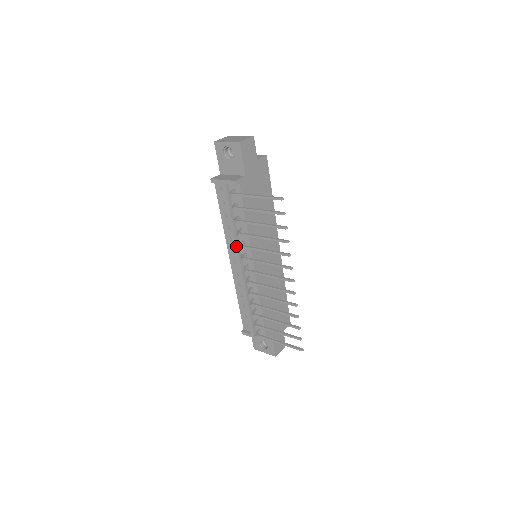
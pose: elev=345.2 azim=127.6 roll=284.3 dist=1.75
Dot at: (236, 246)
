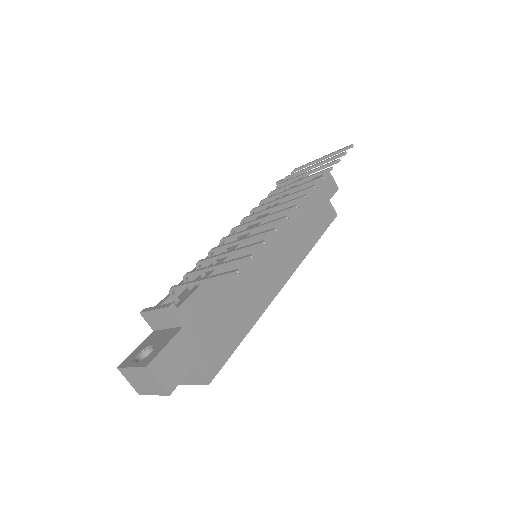
Dot at: occluded
